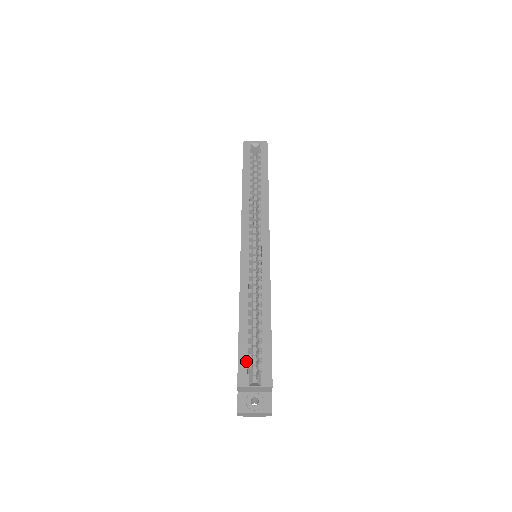
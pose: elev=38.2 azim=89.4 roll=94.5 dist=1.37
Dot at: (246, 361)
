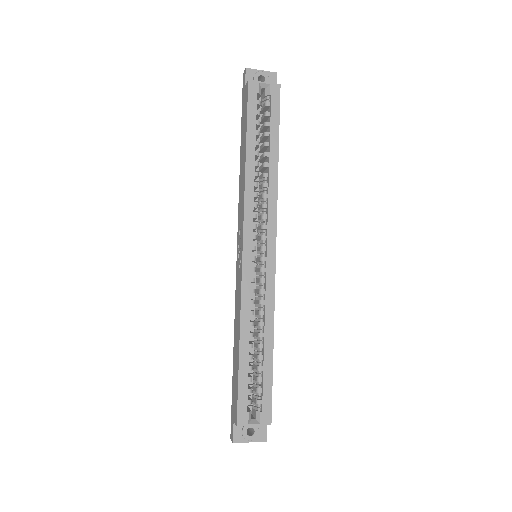
Dot at: (246, 398)
